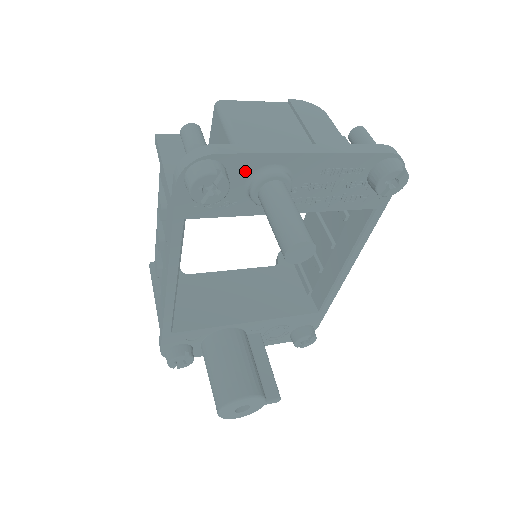
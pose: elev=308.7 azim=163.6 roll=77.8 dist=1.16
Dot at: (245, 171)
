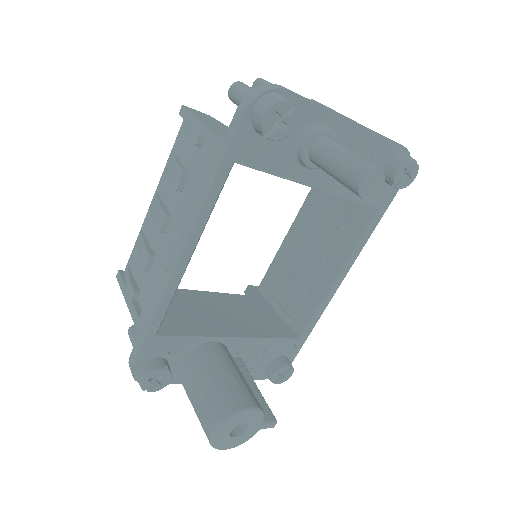
Dot at: (303, 121)
